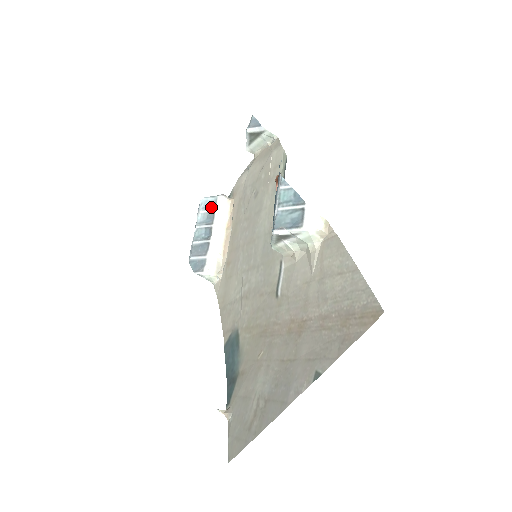
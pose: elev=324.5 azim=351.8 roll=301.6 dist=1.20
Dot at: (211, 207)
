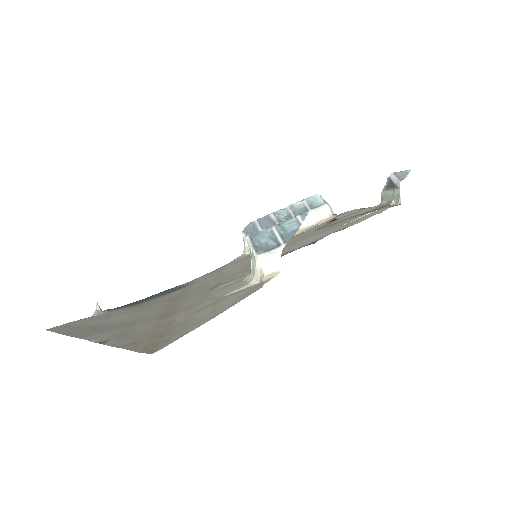
Dot at: (312, 205)
